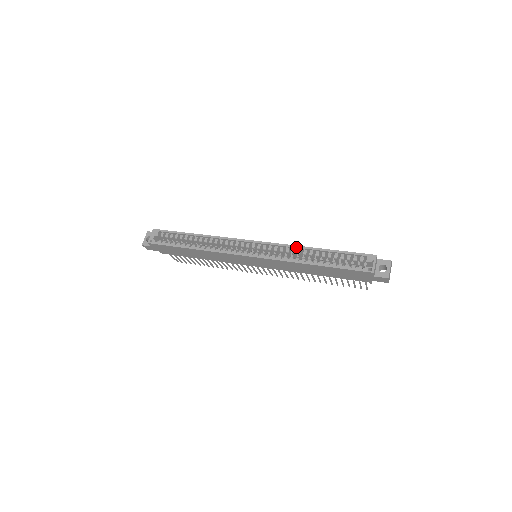
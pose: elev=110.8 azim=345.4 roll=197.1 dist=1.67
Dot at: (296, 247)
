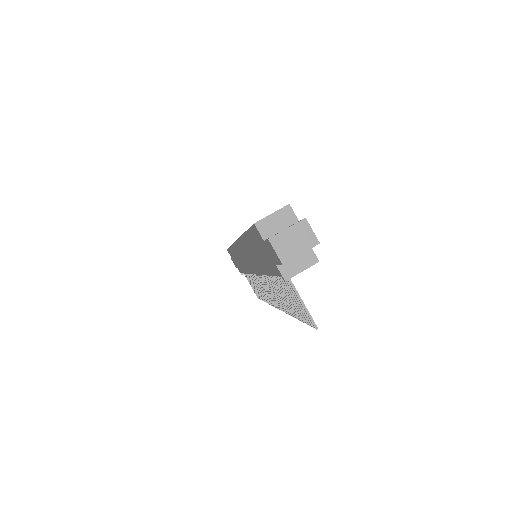
Dot at: occluded
